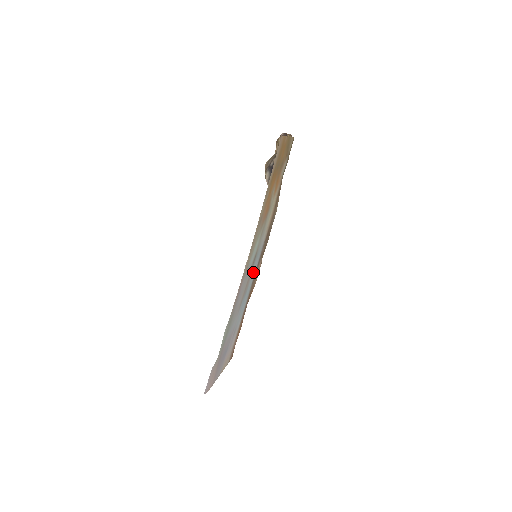
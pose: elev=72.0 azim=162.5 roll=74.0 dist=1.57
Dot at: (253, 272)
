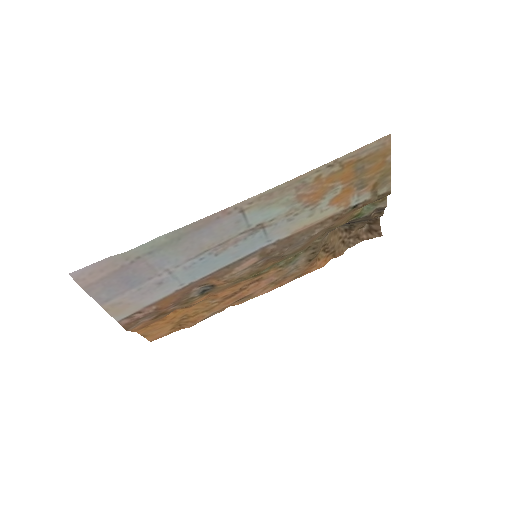
Dot at: (241, 249)
